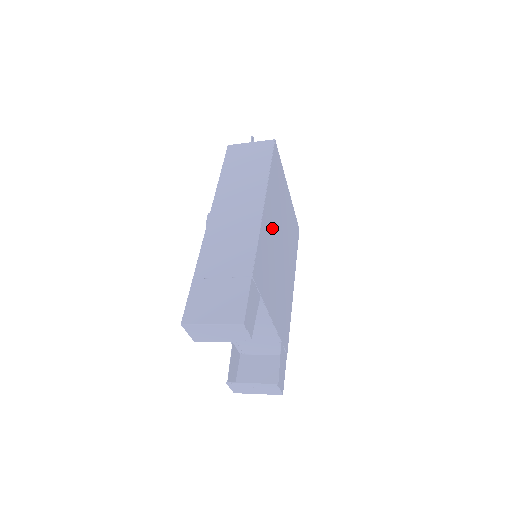
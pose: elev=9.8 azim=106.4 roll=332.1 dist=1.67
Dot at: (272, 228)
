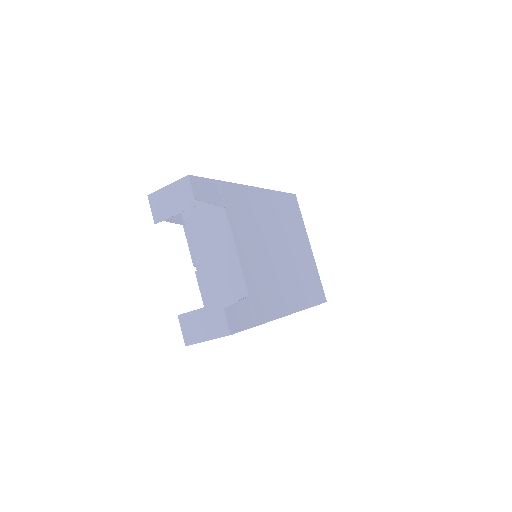
Dot at: (267, 216)
